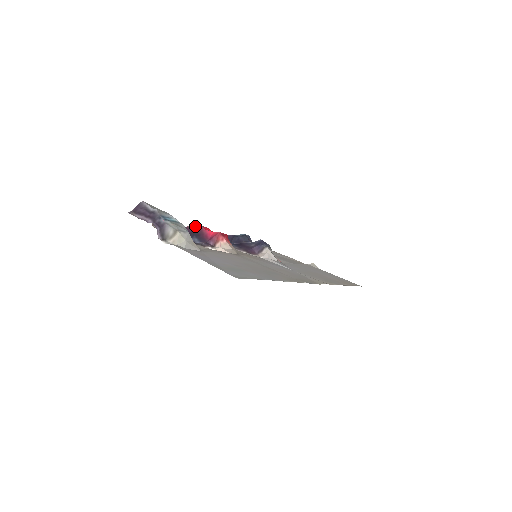
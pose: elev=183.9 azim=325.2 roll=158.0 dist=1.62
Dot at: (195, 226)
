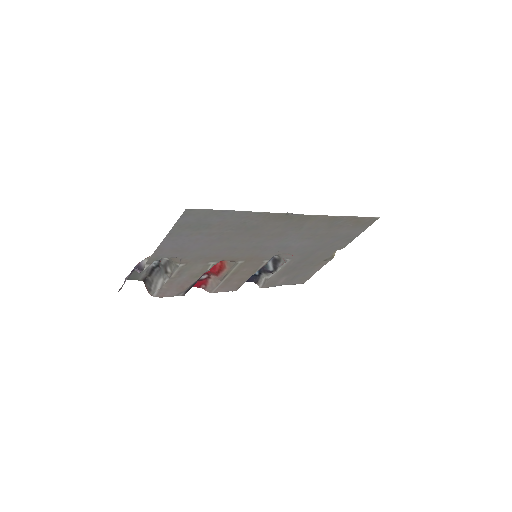
Dot at: occluded
